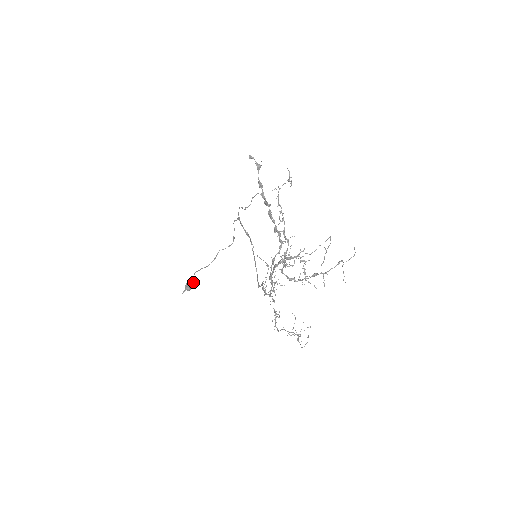
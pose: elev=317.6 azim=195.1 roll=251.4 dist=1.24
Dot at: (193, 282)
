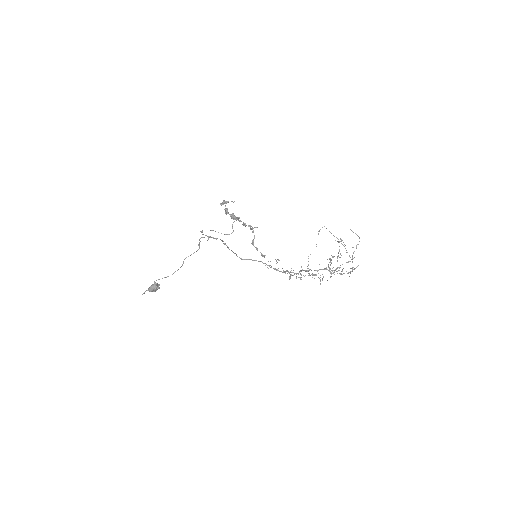
Dot at: occluded
